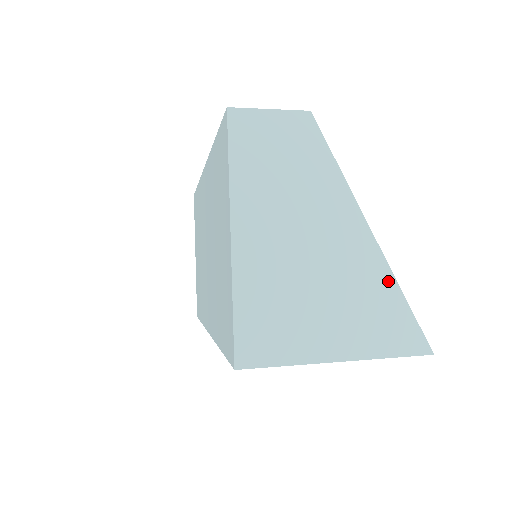
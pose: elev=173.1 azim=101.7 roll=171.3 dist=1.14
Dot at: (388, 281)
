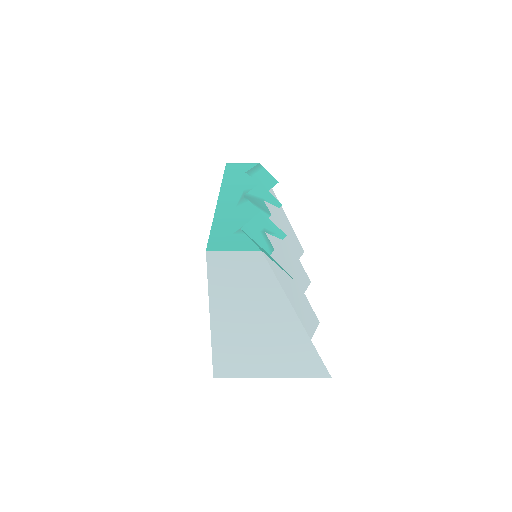
Dot at: (306, 342)
